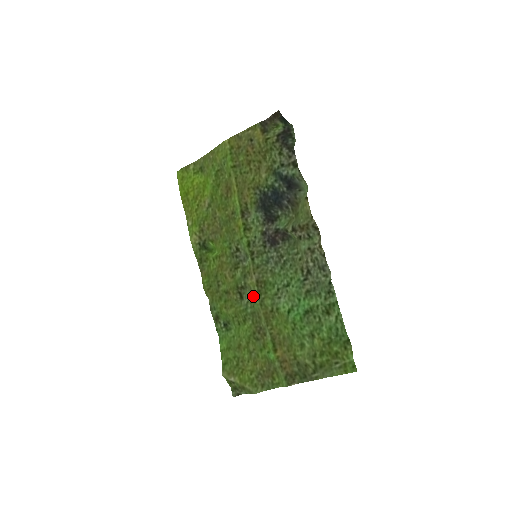
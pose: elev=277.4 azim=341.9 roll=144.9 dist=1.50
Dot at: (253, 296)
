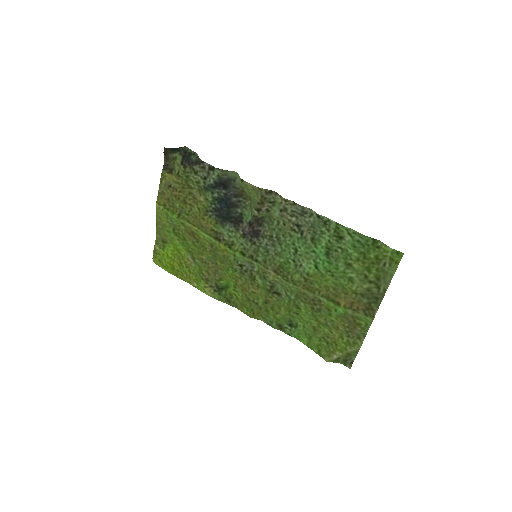
Dot at: (284, 284)
